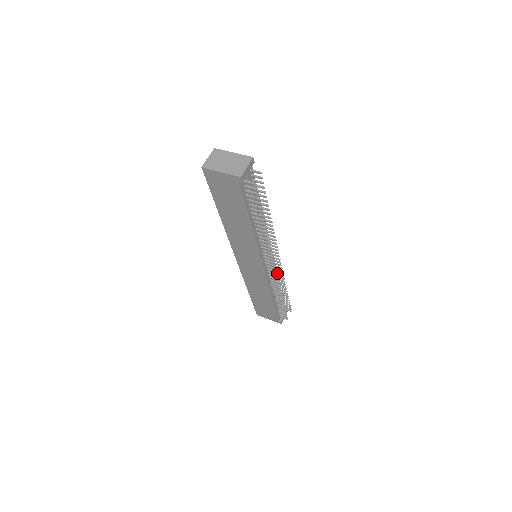
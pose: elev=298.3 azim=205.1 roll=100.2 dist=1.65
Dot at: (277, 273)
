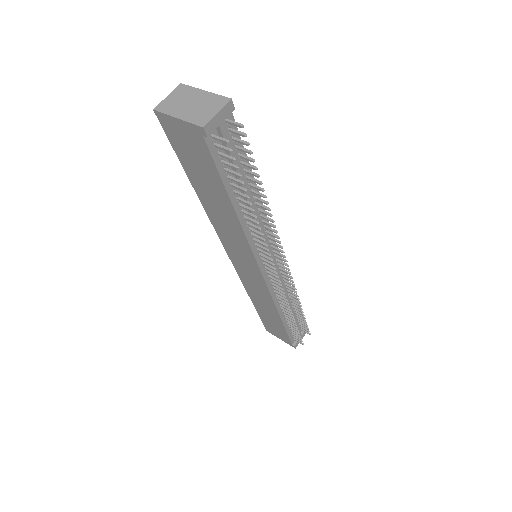
Dot at: occluded
